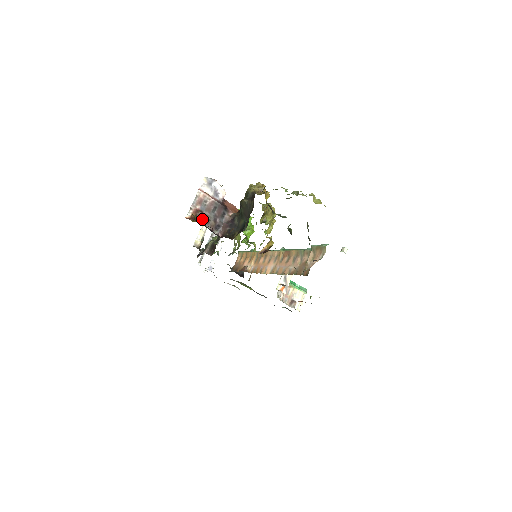
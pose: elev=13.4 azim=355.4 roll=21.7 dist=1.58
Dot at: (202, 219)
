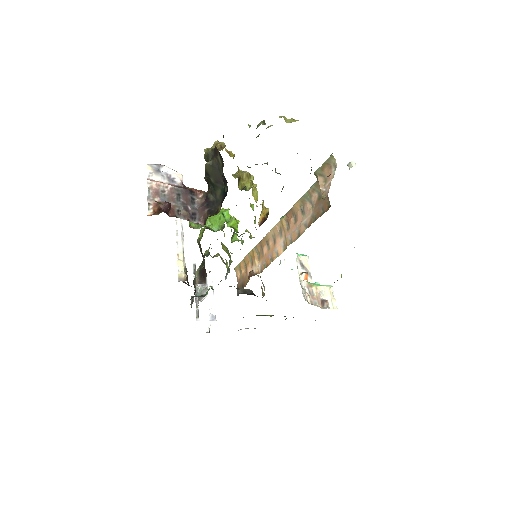
Dot at: (169, 211)
